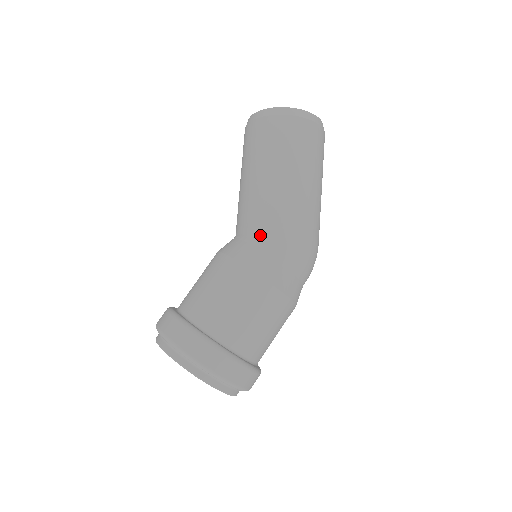
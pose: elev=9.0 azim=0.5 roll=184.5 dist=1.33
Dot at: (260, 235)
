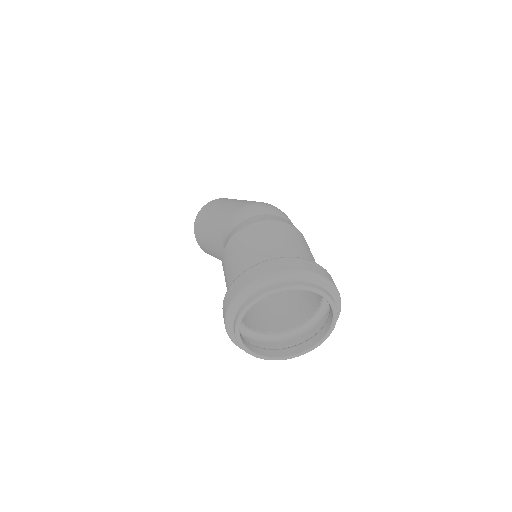
Dot at: (223, 241)
